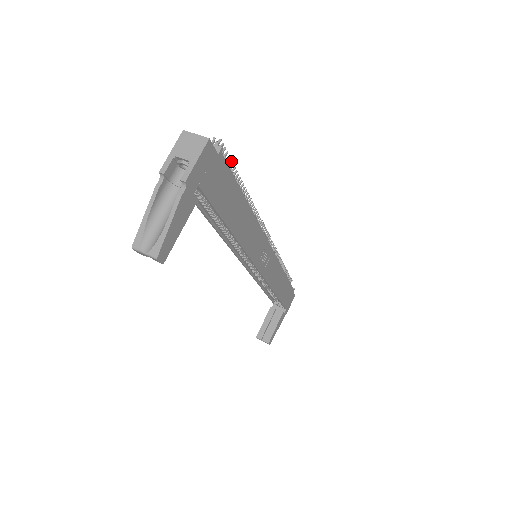
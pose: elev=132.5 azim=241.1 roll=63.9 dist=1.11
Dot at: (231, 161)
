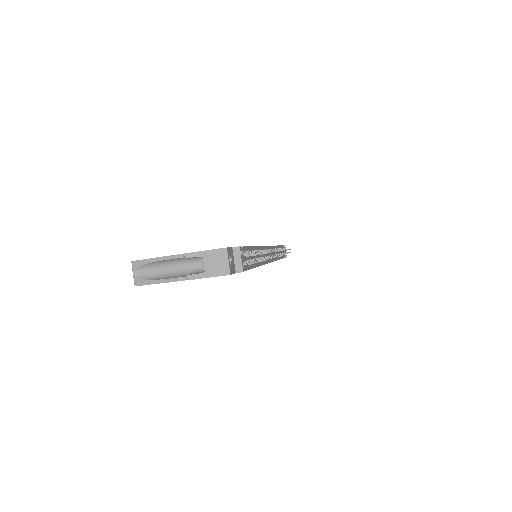
Dot at: (258, 260)
